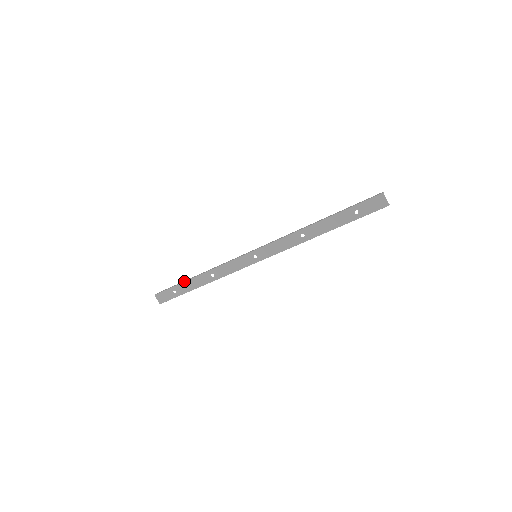
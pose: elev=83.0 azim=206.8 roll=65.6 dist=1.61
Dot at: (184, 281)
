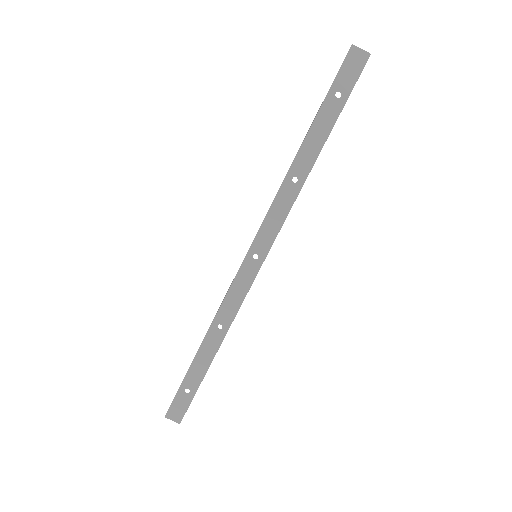
Dot at: occluded
